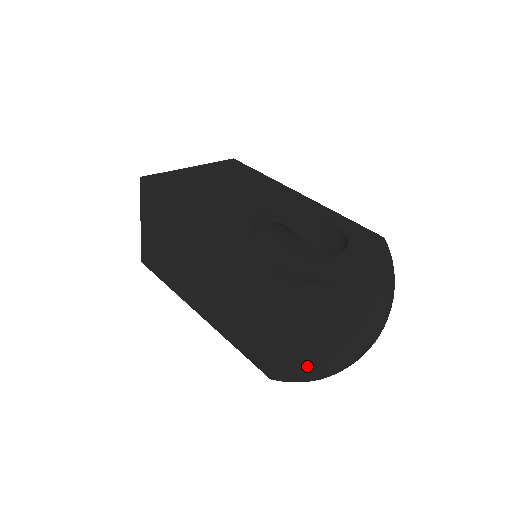
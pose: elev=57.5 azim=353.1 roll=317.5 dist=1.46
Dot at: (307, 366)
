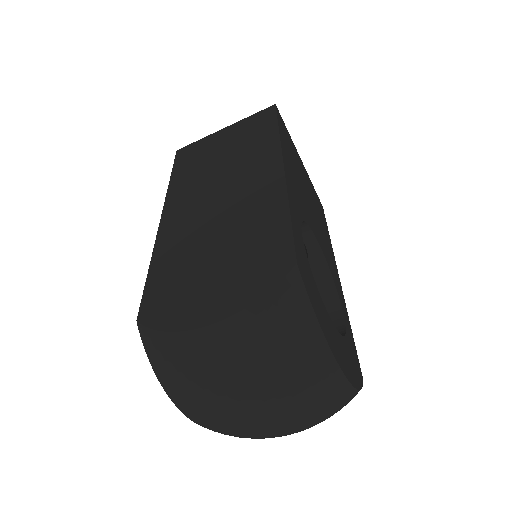
Dot at: (189, 348)
